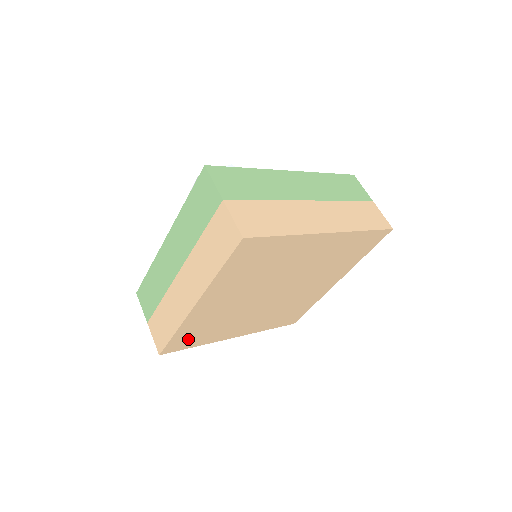
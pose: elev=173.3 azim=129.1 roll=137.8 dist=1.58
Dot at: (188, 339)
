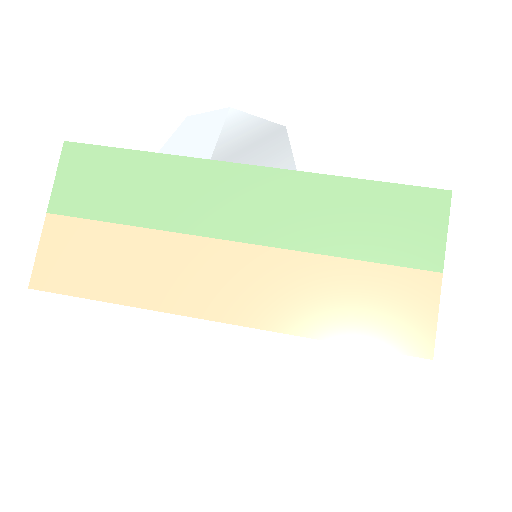
Dot at: occluded
